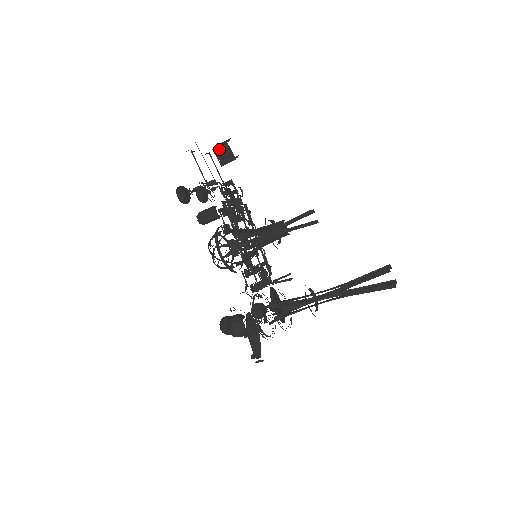
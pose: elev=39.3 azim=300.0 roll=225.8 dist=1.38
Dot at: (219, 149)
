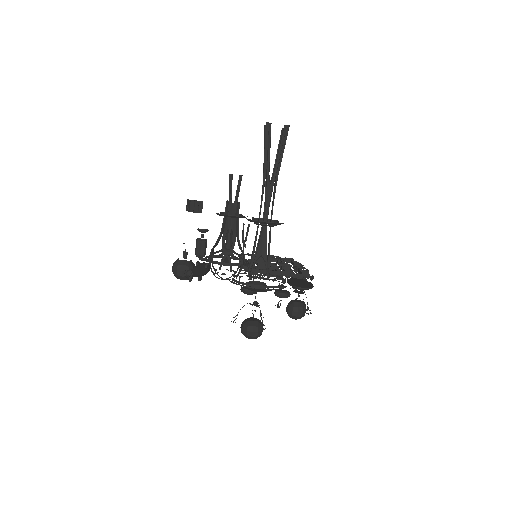
Dot at: (187, 207)
